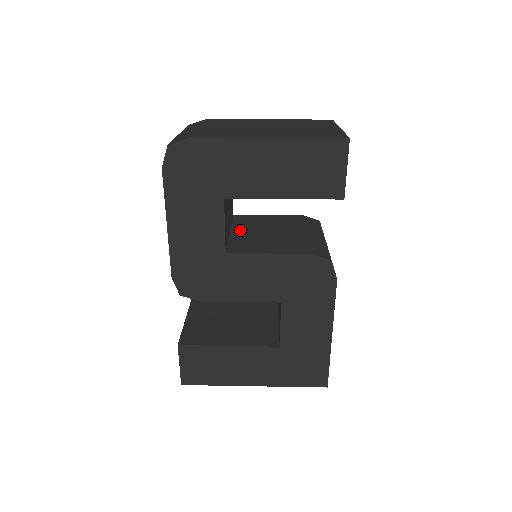
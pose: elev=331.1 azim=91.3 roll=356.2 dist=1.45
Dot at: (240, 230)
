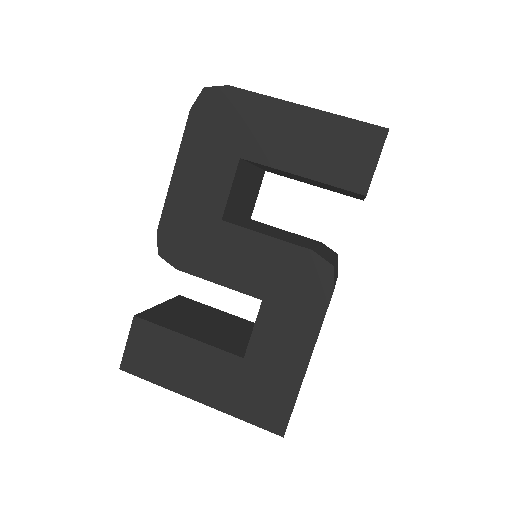
Dot at: (249, 222)
